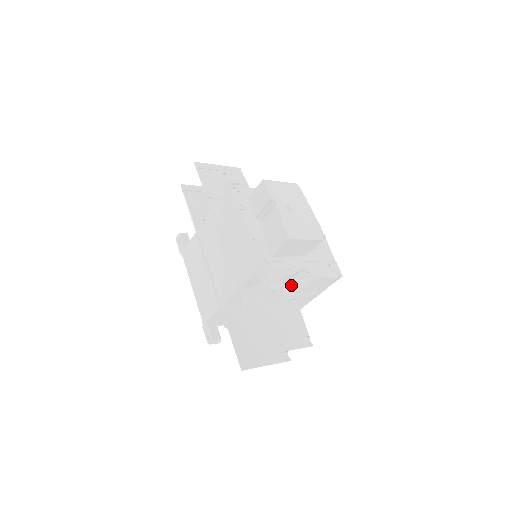
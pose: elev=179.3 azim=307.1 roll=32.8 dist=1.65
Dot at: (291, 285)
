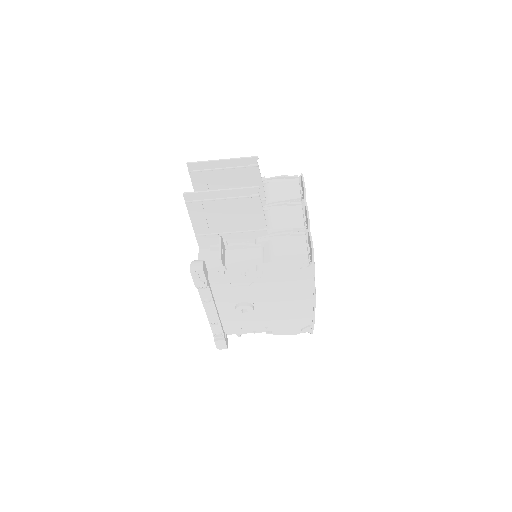
Dot at: occluded
